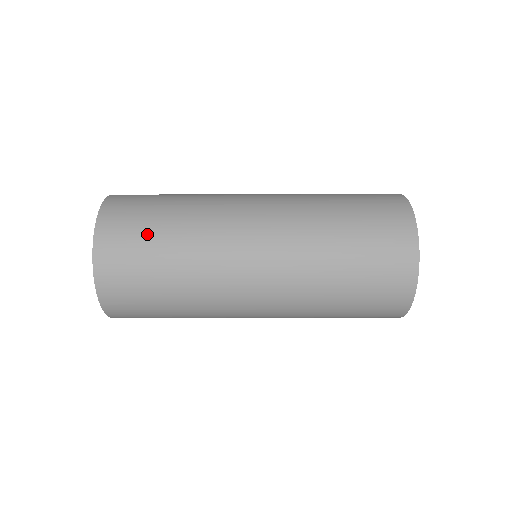
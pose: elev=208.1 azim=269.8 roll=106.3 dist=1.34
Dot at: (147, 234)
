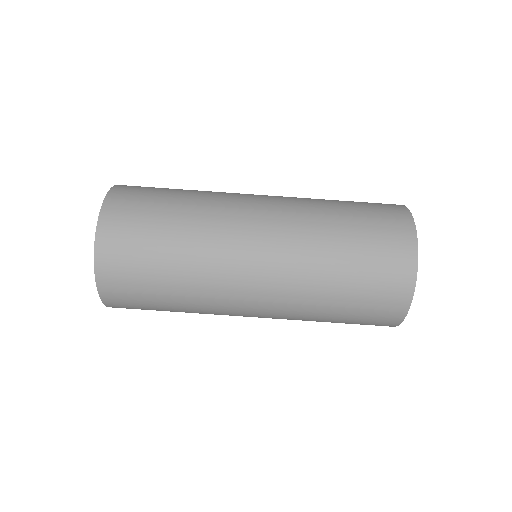
Dot at: (155, 205)
